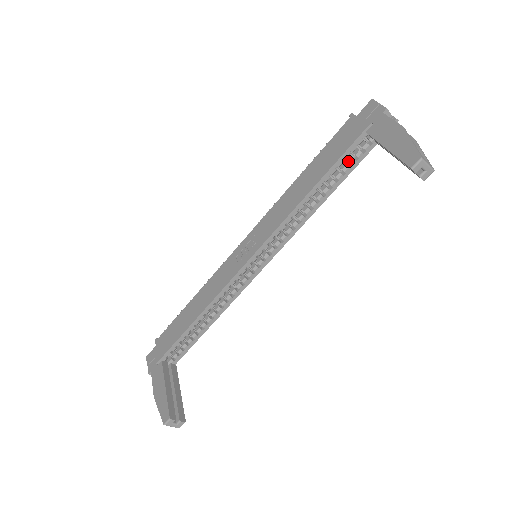
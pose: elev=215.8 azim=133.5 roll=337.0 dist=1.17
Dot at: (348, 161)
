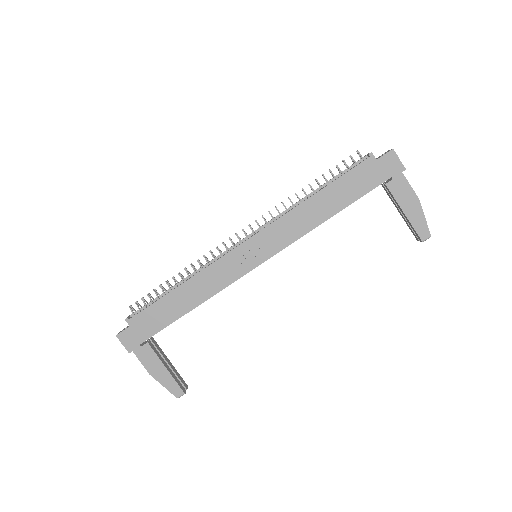
Dot at: occluded
